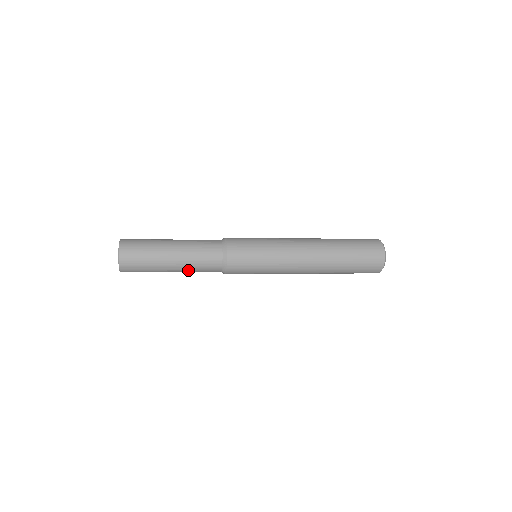
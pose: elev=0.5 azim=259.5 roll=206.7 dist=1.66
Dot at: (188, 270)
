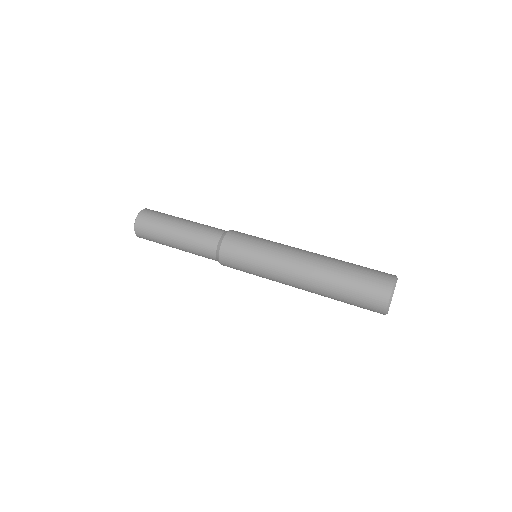
Dot at: occluded
